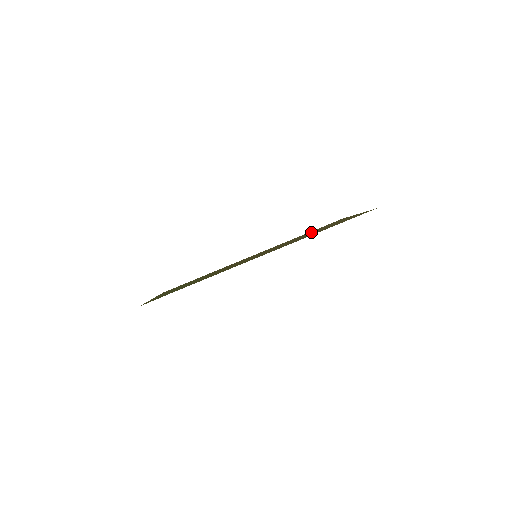
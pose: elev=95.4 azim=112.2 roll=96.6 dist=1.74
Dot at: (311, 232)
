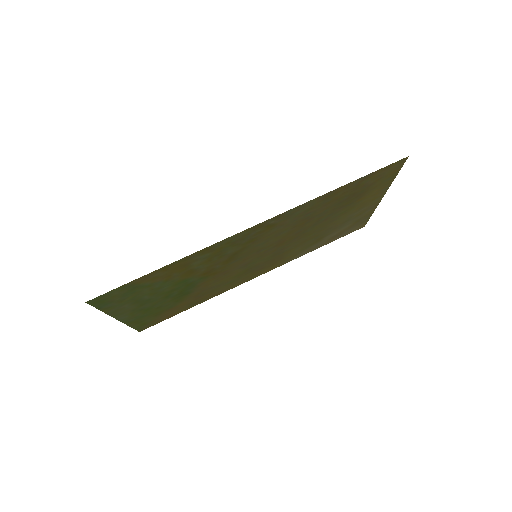
Dot at: (326, 231)
